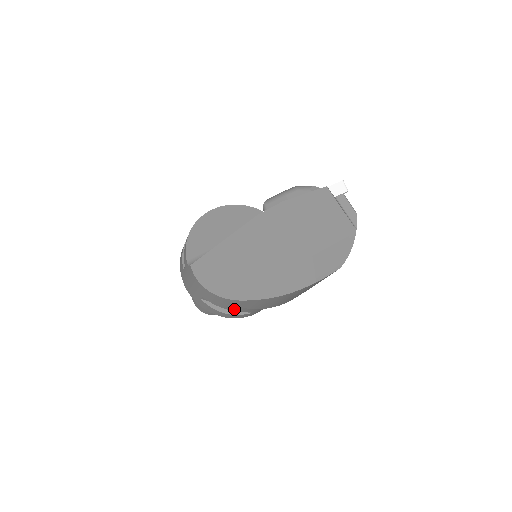
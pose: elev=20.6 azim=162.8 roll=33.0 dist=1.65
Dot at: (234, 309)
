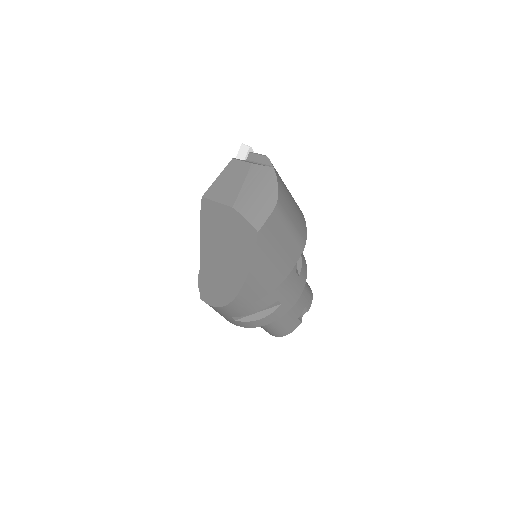
Dot at: (255, 308)
